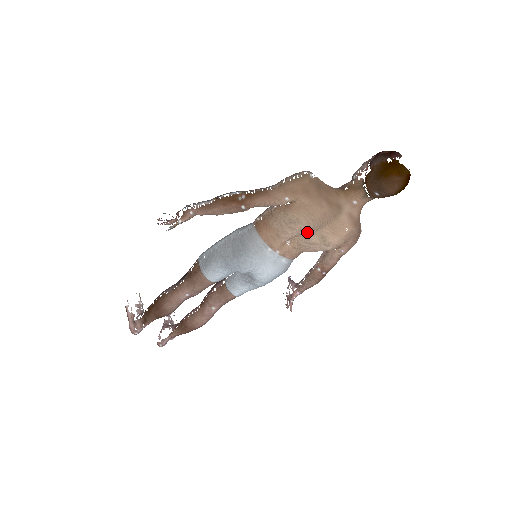
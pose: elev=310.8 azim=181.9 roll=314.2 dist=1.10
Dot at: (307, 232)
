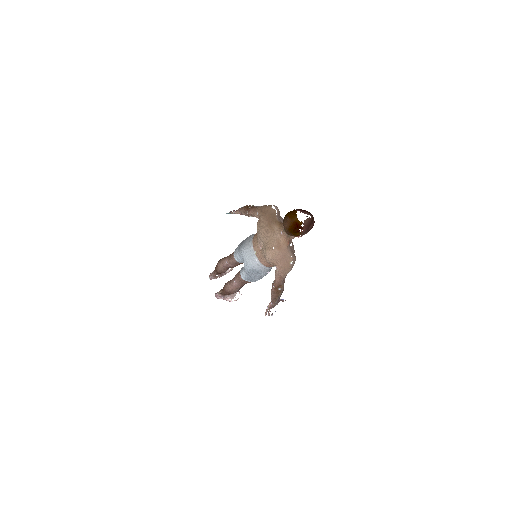
Dot at: (262, 241)
